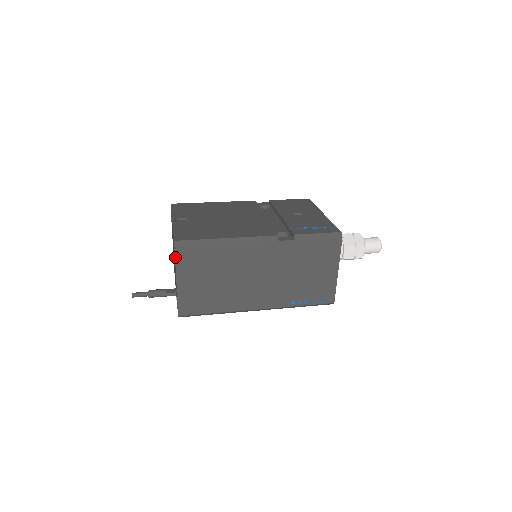
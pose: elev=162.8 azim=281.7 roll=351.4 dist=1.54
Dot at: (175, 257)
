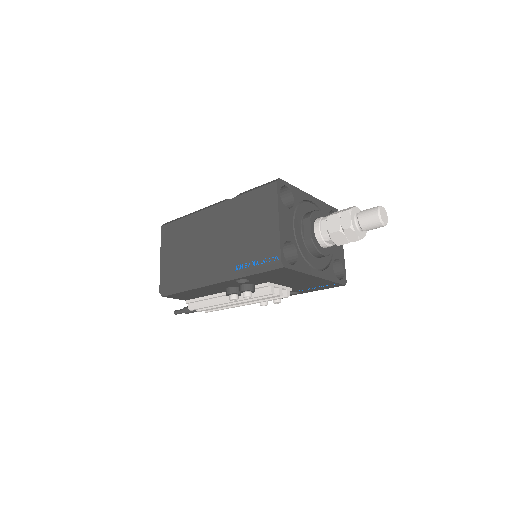
Dot at: (161, 235)
